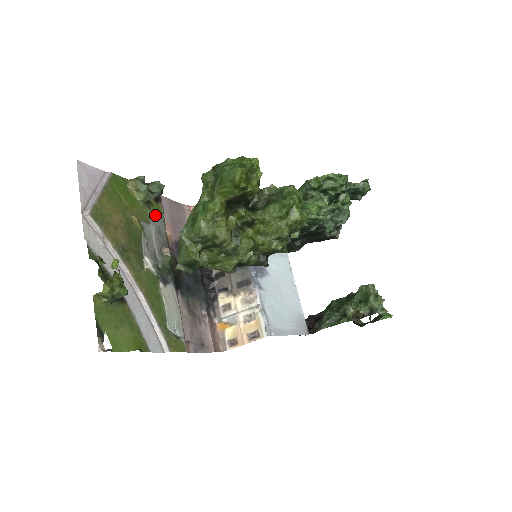
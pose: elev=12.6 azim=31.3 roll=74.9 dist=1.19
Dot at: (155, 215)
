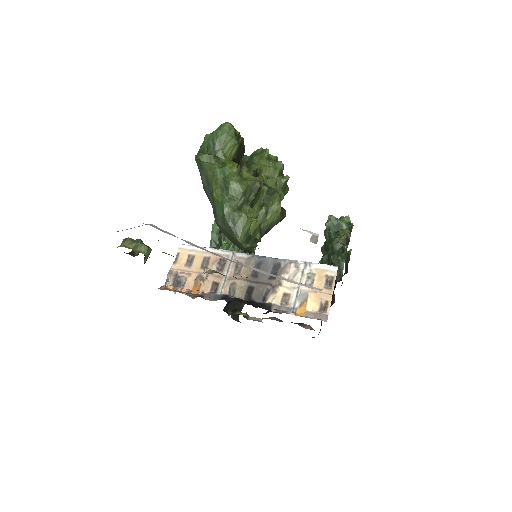
Dot at: occluded
